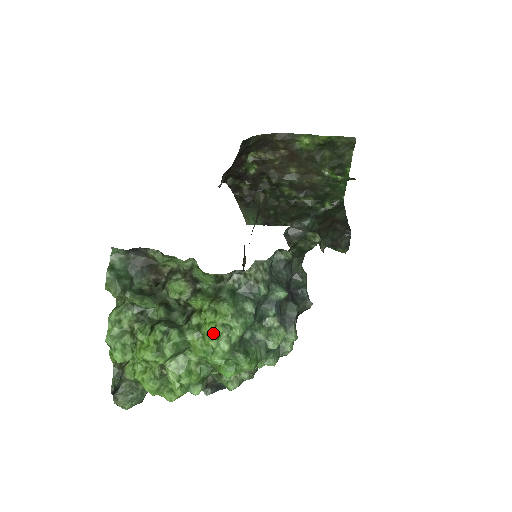
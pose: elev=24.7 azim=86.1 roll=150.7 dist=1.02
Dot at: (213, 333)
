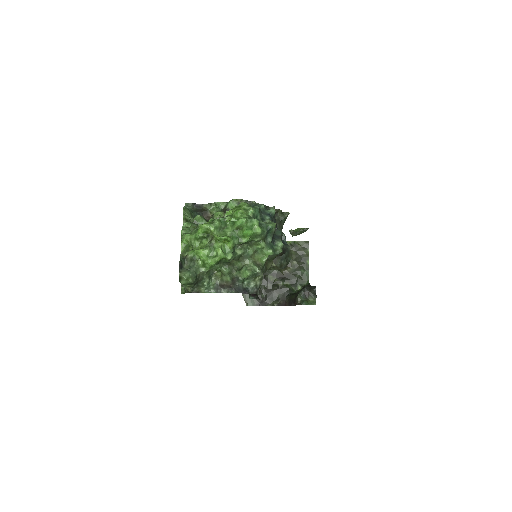
Dot at: (239, 210)
